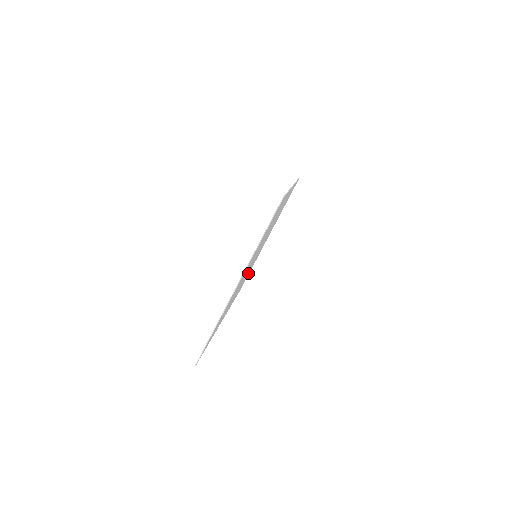
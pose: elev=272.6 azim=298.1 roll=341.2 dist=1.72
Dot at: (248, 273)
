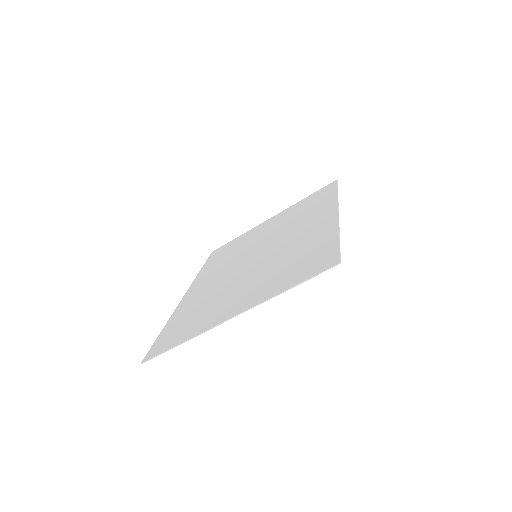
Dot at: (232, 250)
